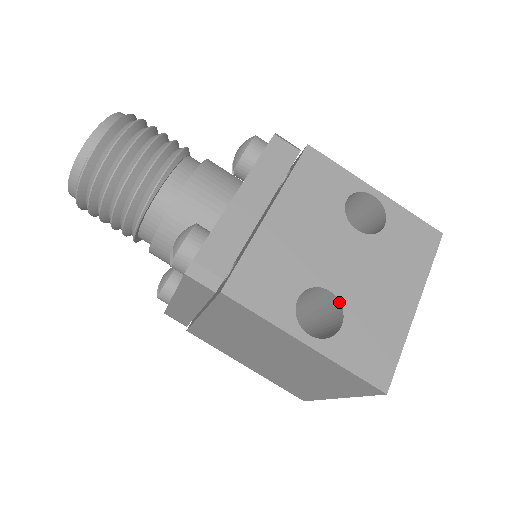
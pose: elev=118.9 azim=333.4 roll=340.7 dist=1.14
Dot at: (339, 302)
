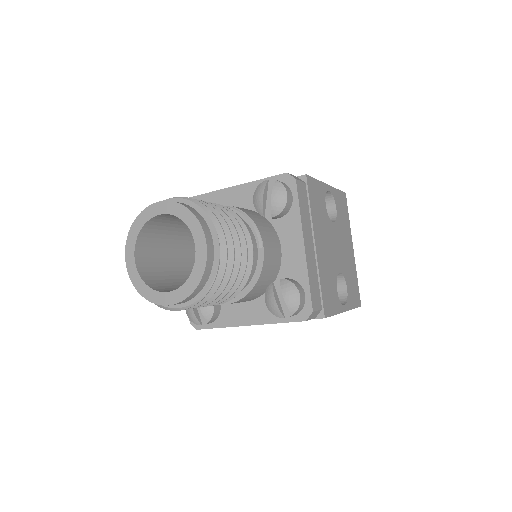
Dot at: (342, 275)
